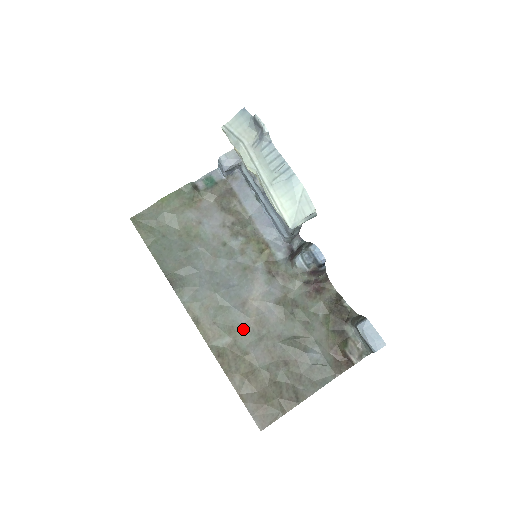
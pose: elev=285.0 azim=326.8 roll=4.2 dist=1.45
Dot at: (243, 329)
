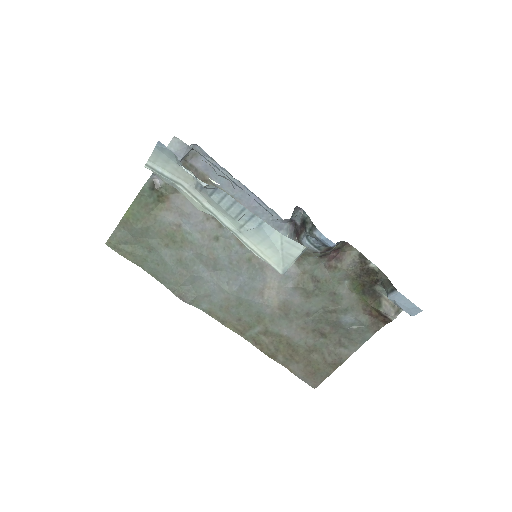
Dot at: (270, 317)
